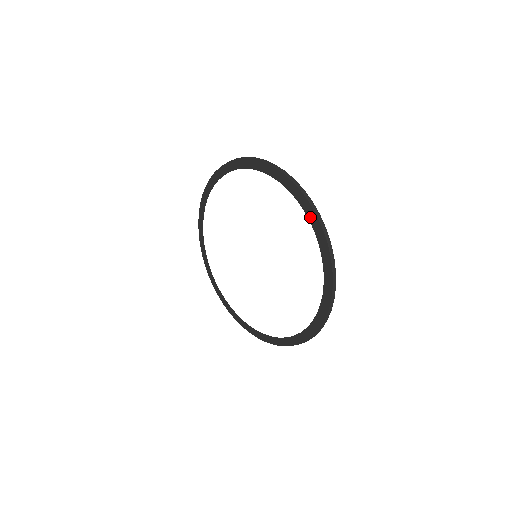
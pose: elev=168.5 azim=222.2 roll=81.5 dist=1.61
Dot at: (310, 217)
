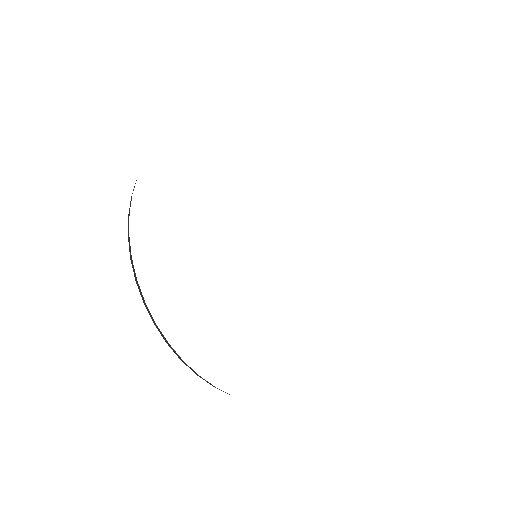
Dot at: occluded
